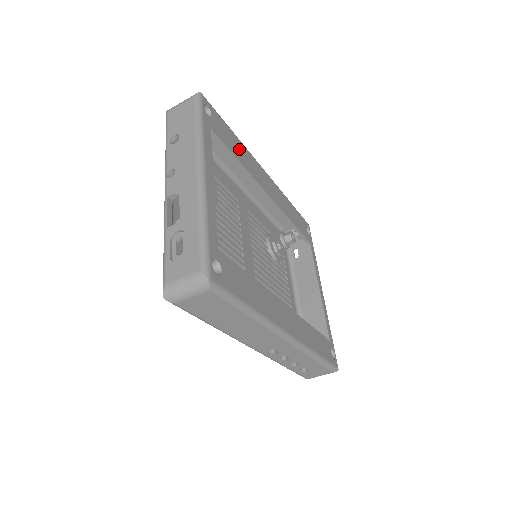
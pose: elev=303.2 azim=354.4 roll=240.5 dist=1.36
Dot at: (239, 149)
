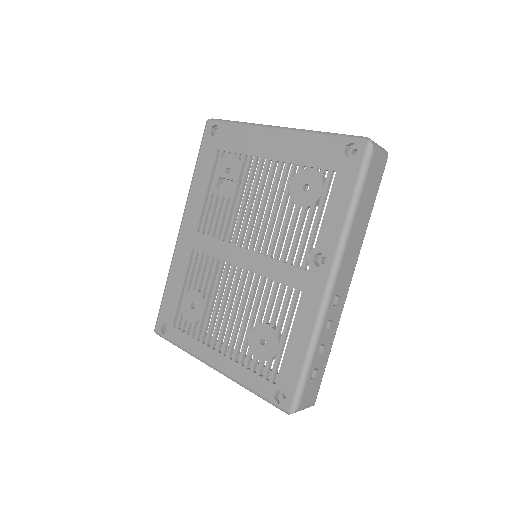
Dot at: (227, 187)
